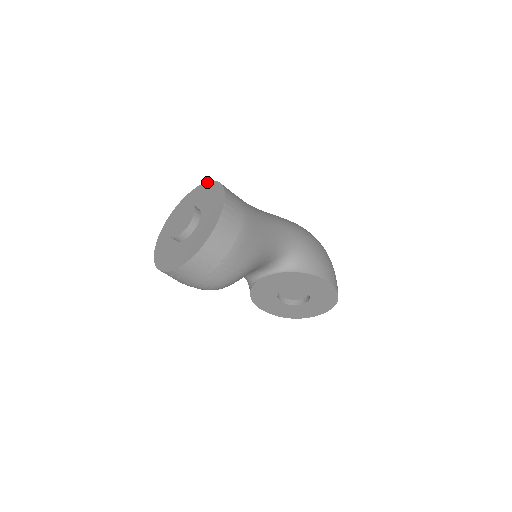
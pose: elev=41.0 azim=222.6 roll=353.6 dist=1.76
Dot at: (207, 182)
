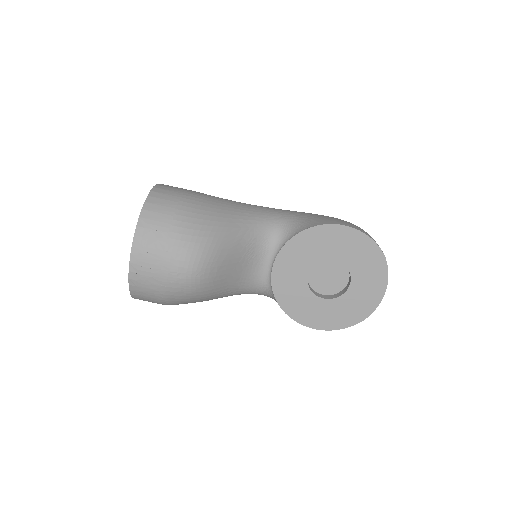
Dot at: occluded
